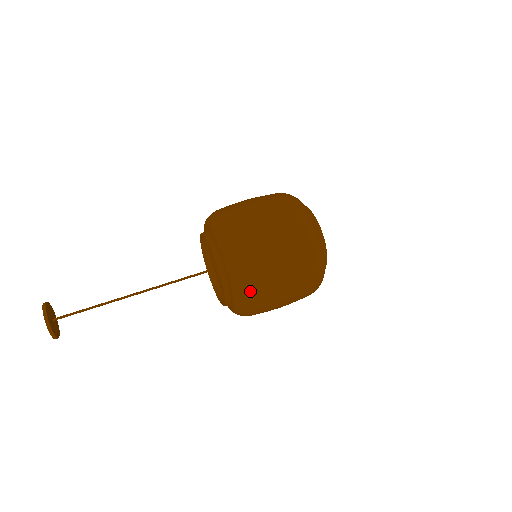
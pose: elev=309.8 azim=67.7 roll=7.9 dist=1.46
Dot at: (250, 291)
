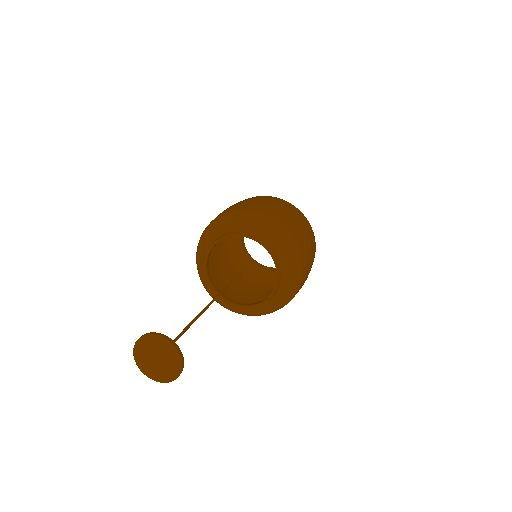
Dot at: (269, 217)
